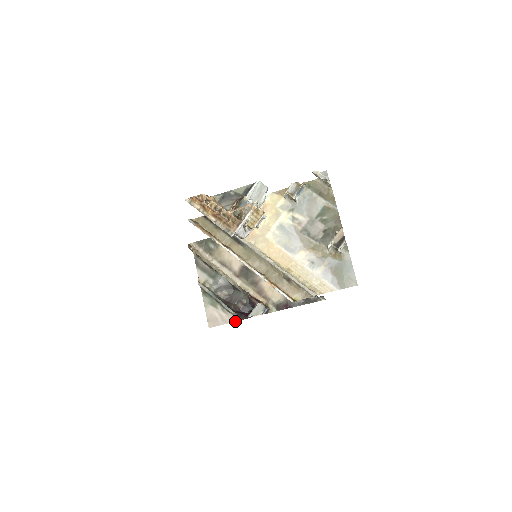
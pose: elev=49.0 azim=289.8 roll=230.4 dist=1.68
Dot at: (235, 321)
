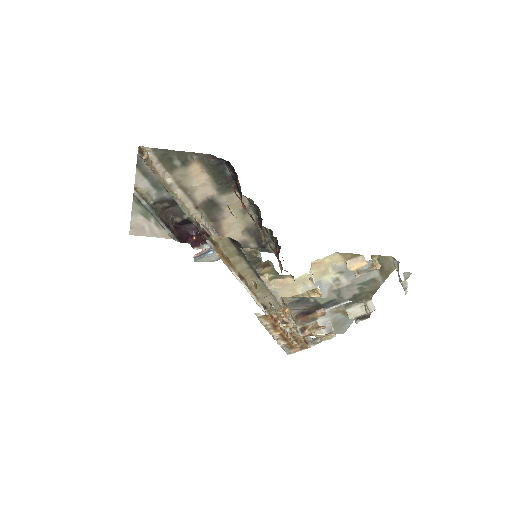
Dot at: (168, 238)
